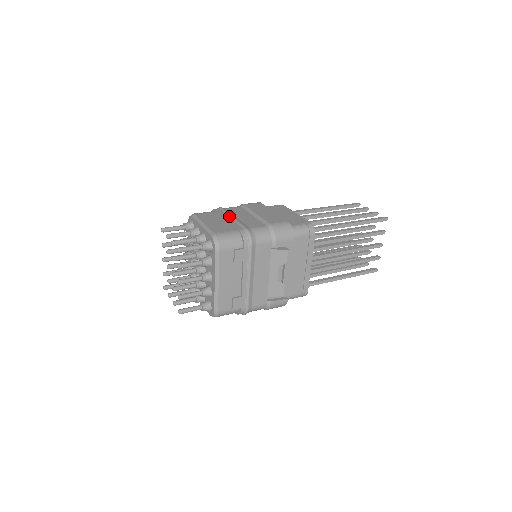
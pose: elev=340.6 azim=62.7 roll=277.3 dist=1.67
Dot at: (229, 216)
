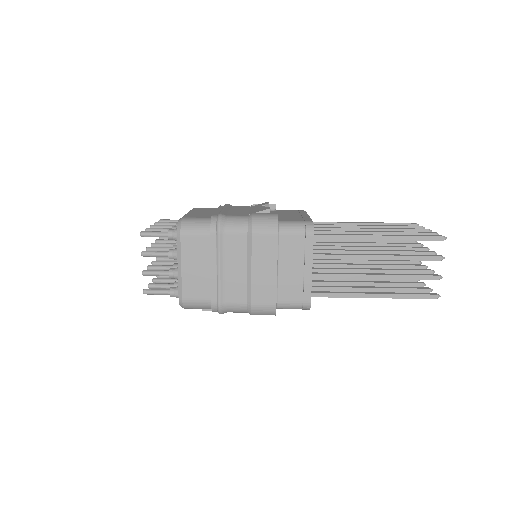
Dot at: (216, 262)
